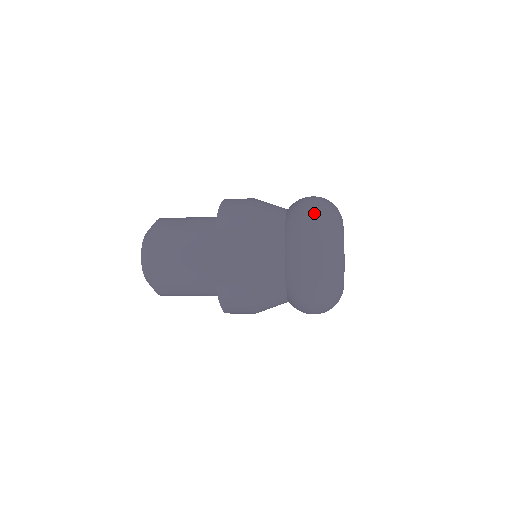
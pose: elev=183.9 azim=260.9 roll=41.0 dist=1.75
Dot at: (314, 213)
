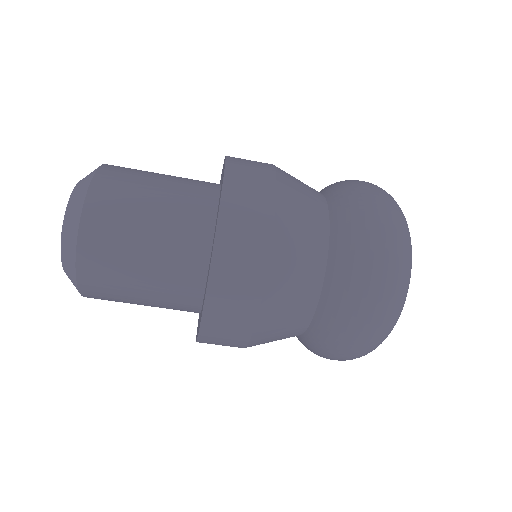
Dot at: occluded
